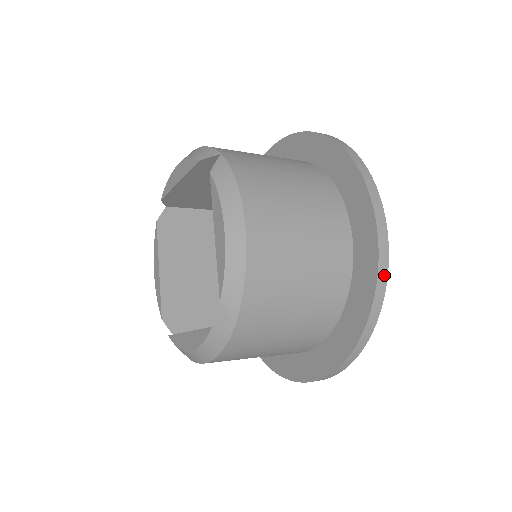
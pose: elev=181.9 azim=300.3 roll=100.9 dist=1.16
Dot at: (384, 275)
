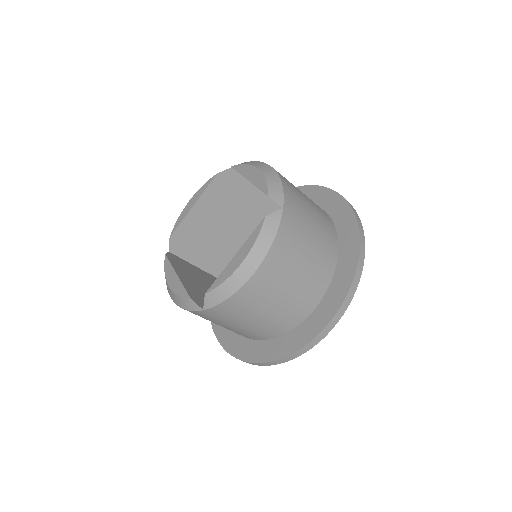
Dot at: (355, 211)
